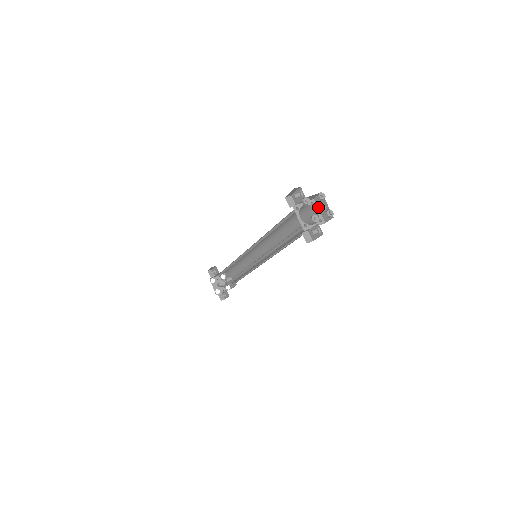
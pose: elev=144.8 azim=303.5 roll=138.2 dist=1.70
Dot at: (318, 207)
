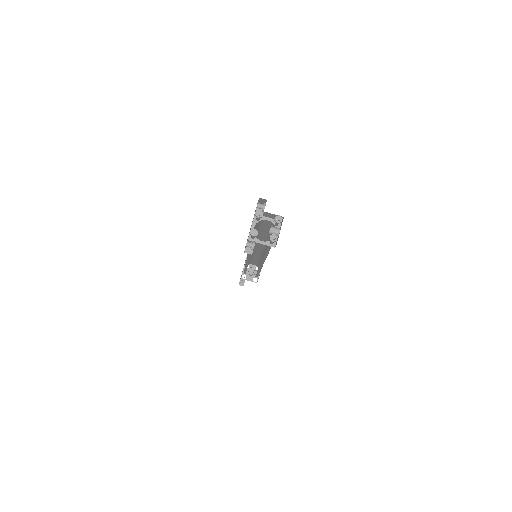
Dot at: (271, 227)
